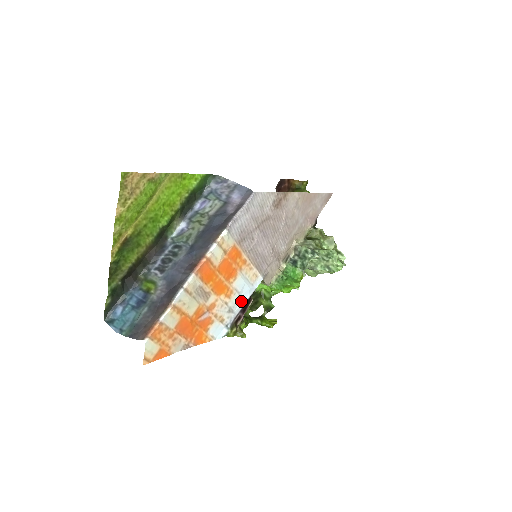
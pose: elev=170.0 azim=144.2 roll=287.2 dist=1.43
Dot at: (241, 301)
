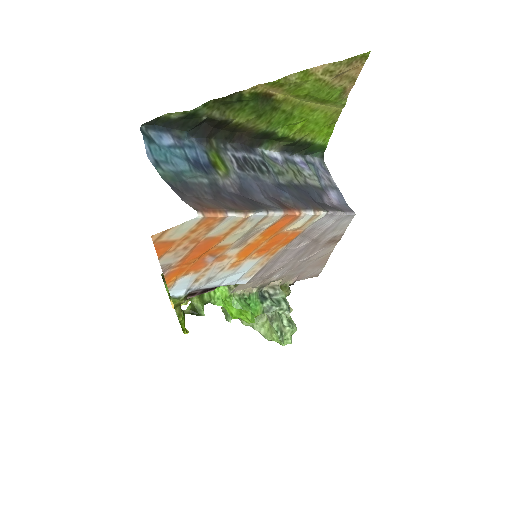
Dot at: (220, 281)
